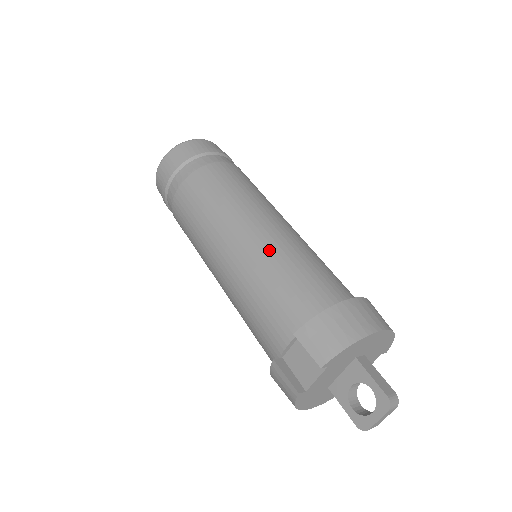
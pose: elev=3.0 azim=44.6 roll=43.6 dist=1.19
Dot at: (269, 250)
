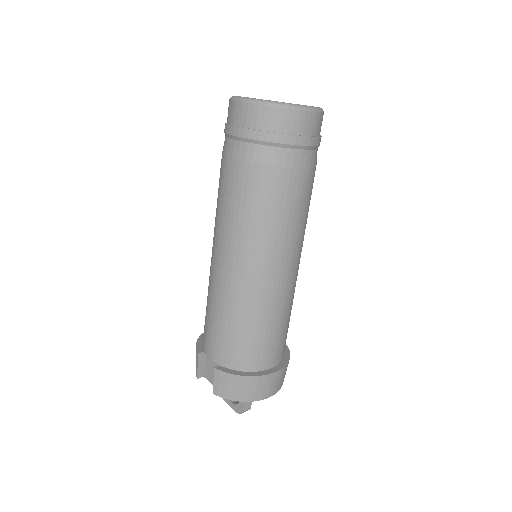
Dot at: (250, 303)
